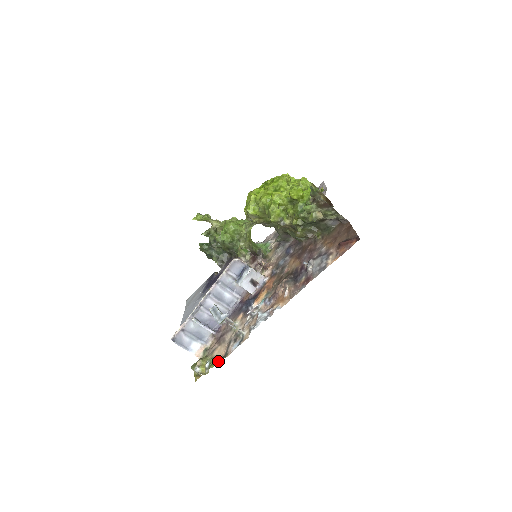
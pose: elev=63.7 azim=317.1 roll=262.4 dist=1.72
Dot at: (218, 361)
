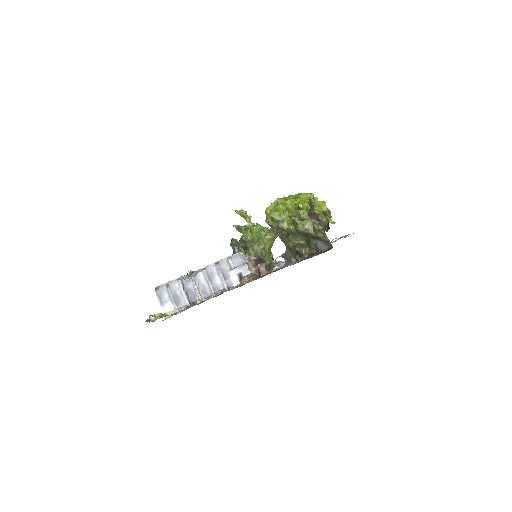
Dot at: (167, 315)
